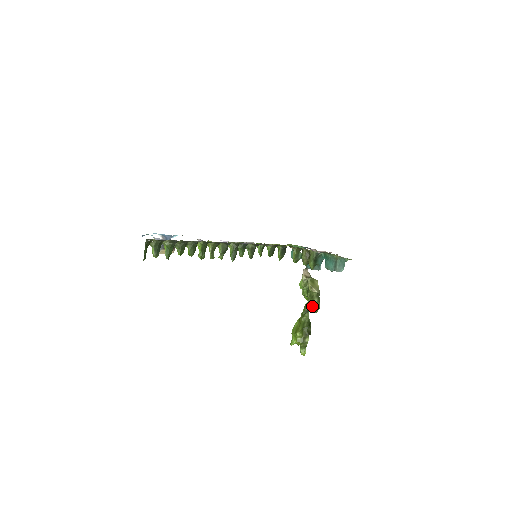
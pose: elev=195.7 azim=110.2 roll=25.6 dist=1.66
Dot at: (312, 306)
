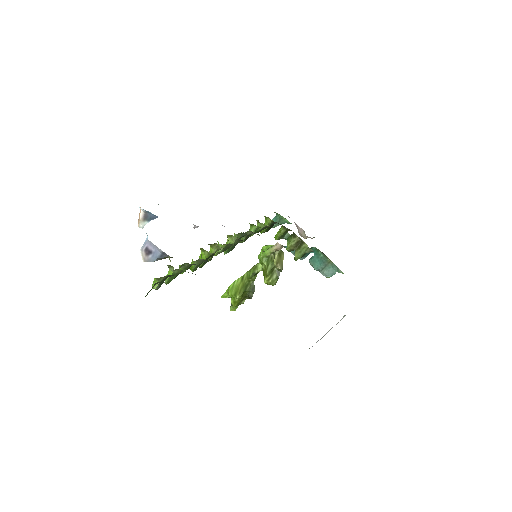
Dot at: (269, 281)
